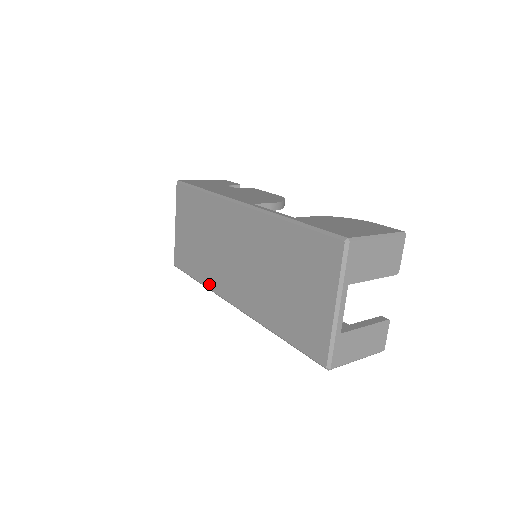
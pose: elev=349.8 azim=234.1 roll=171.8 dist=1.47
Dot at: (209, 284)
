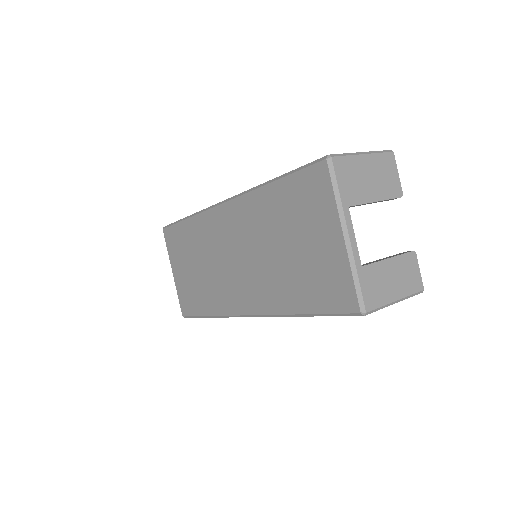
Dot at: (219, 310)
